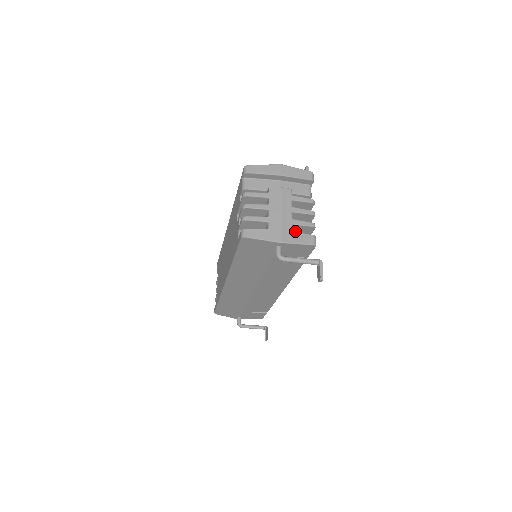
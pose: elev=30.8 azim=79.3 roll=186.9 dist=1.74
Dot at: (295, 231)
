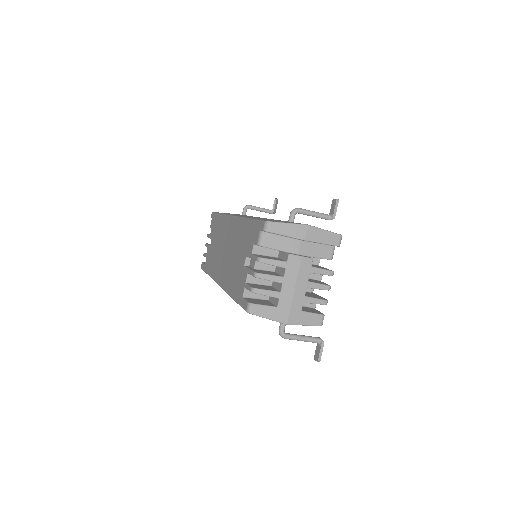
Dot at: occluded
